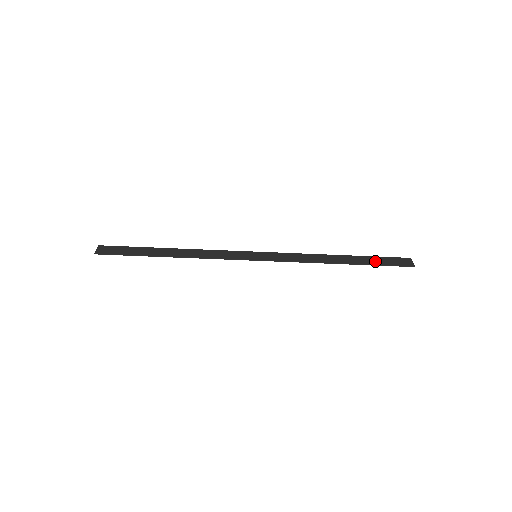
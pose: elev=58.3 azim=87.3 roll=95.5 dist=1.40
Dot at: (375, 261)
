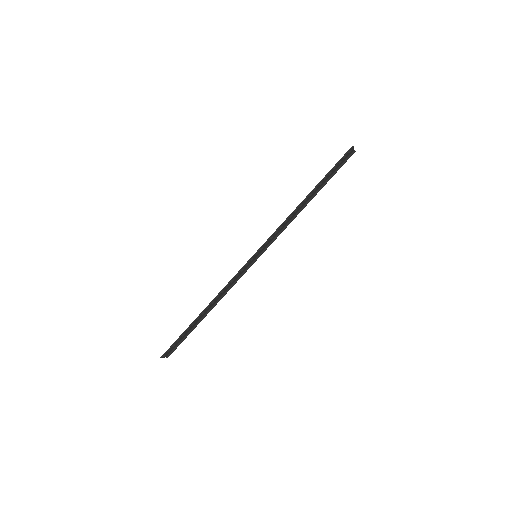
Dot at: (328, 174)
